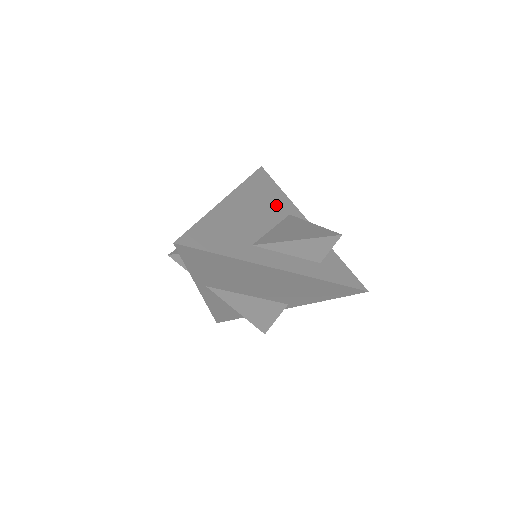
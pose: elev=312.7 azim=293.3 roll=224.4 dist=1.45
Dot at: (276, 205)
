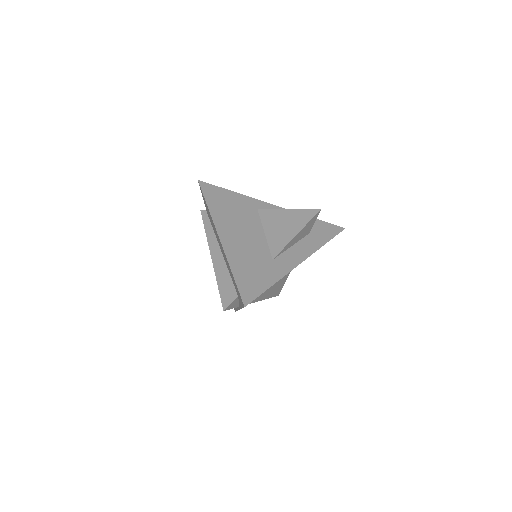
Dot at: (244, 209)
